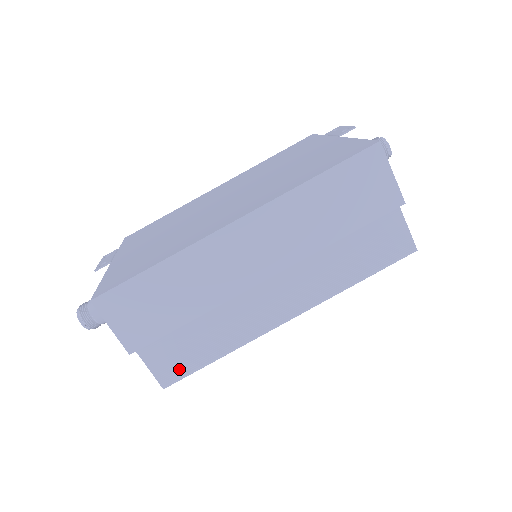
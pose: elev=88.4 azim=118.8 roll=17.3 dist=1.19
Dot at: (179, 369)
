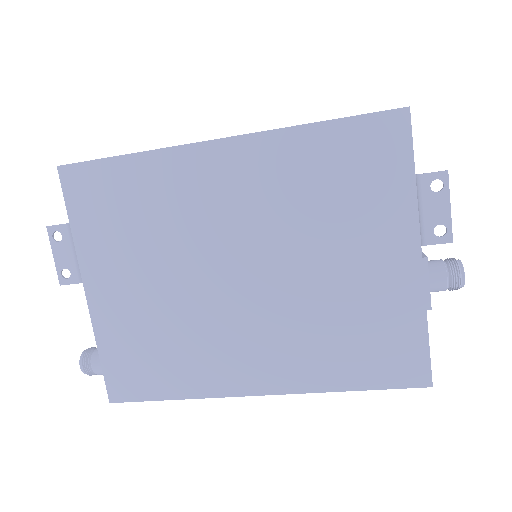
Dot at: occluded
